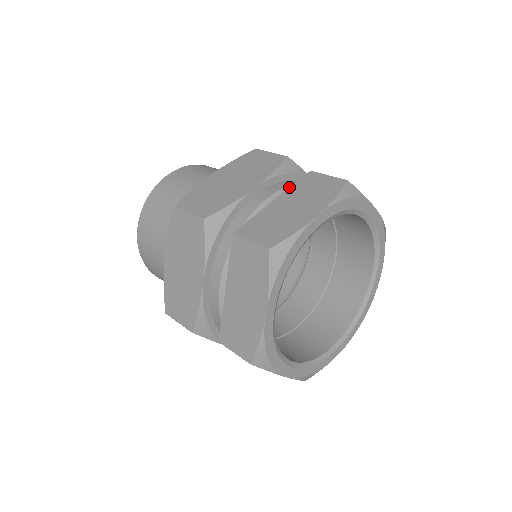
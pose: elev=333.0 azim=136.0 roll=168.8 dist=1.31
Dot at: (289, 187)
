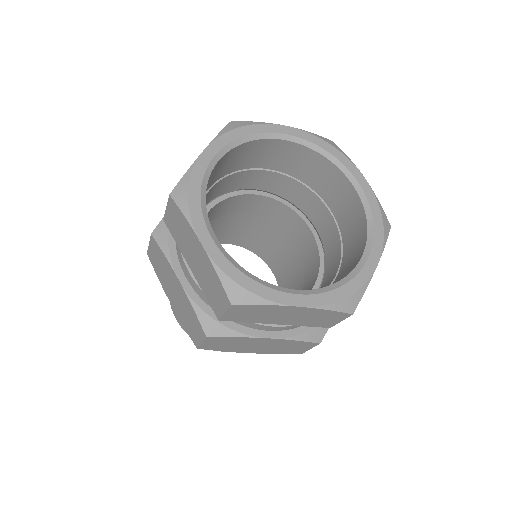
Dot at: occluded
